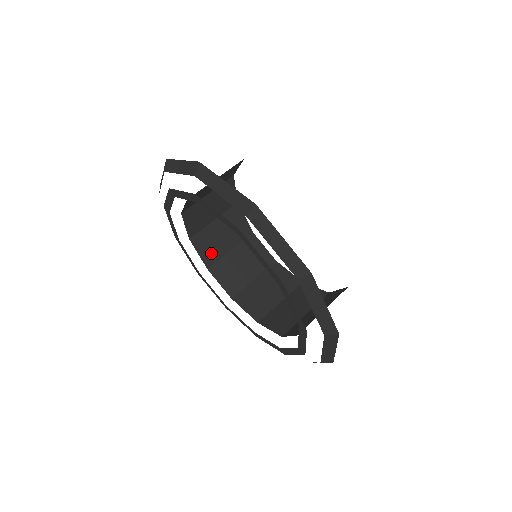
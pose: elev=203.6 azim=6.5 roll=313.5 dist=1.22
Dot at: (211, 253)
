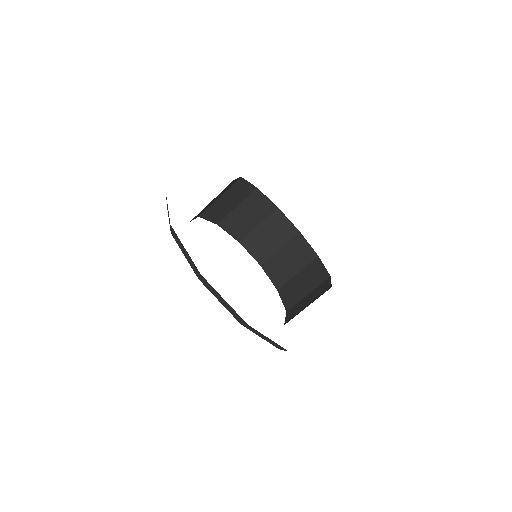
Dot at: (280, 276)
